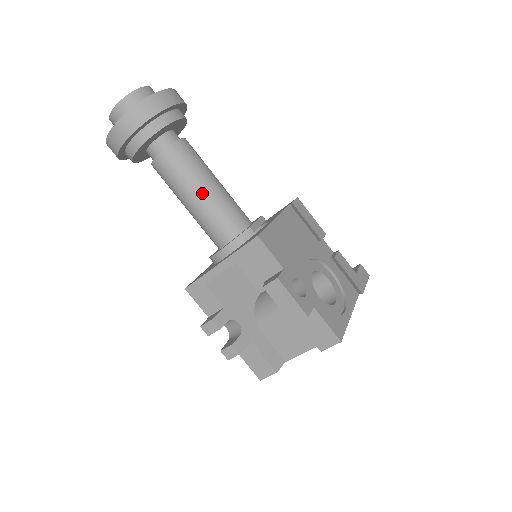
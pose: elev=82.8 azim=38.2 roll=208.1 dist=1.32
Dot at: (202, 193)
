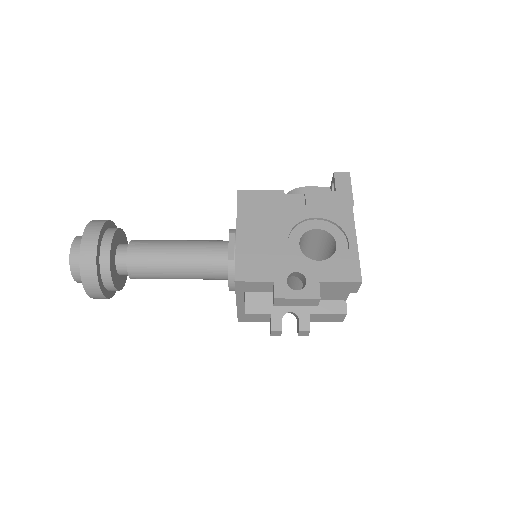
Dot at: (178, 269)
